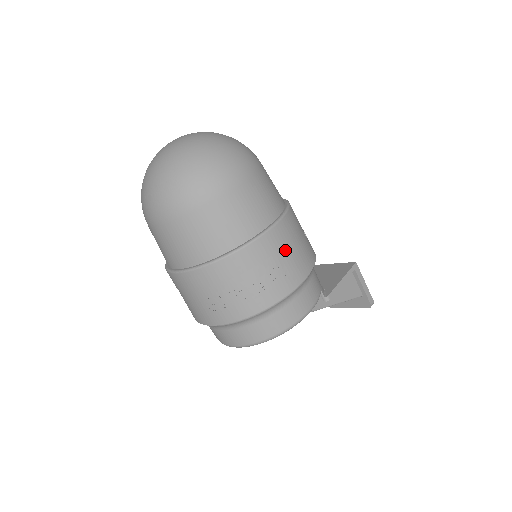
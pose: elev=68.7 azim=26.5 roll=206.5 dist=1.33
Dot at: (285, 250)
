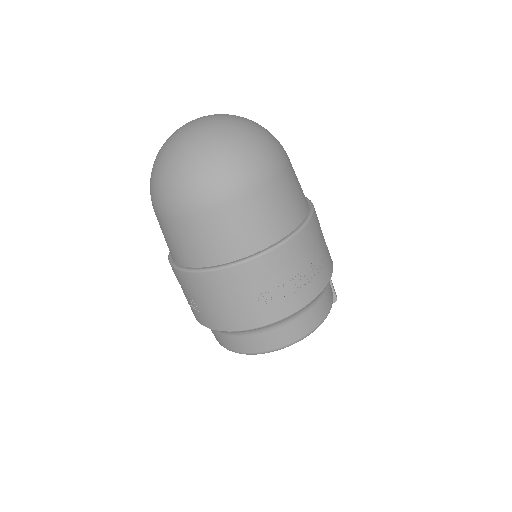
Dot at: (321, 233)
